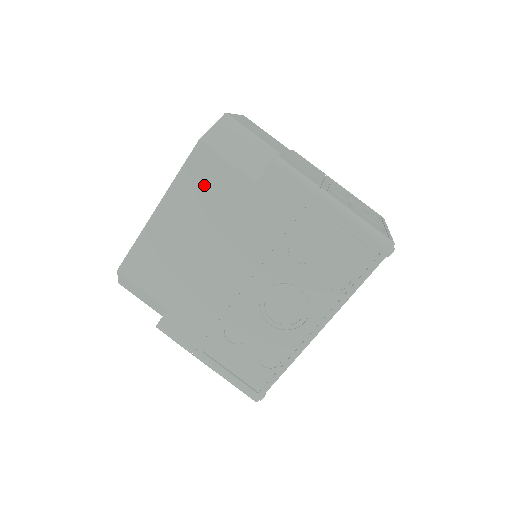
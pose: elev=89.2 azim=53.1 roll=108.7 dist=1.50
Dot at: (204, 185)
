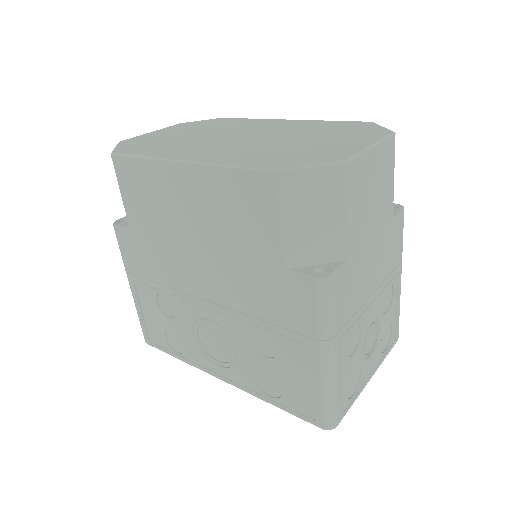
Dot at: (240, 207)
